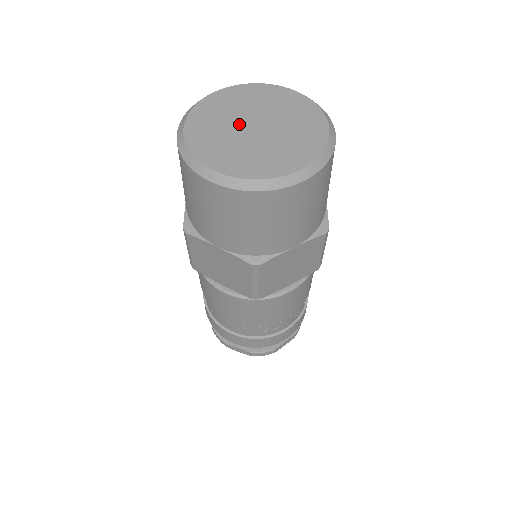
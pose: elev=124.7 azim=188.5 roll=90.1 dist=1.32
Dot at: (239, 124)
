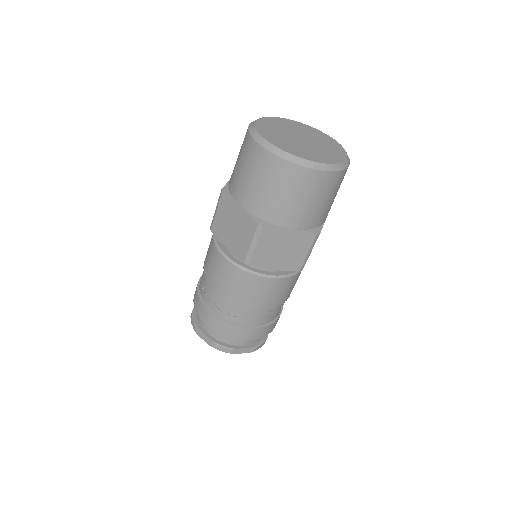
Dot at: (292, 138)
